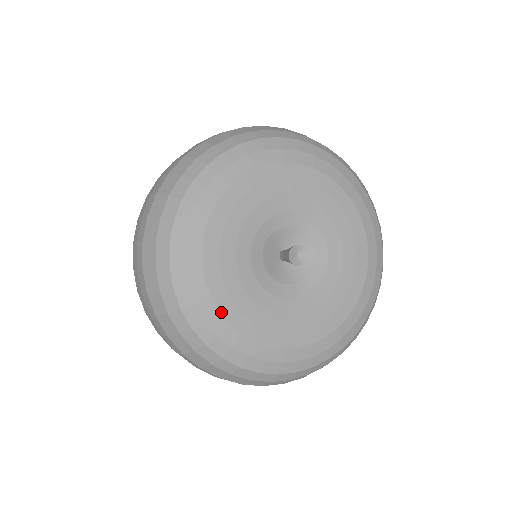
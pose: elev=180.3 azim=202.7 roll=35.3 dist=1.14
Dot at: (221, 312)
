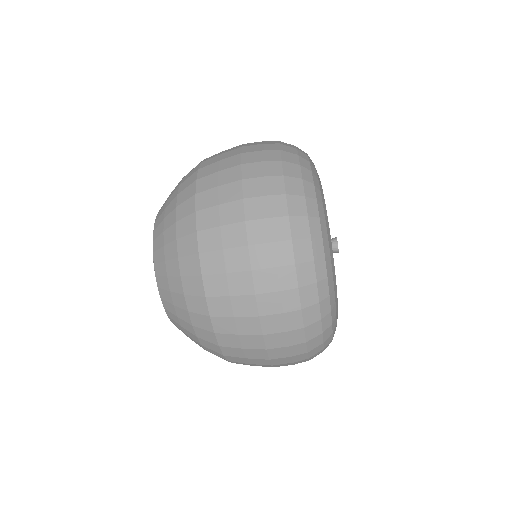
Dot at: occluded
